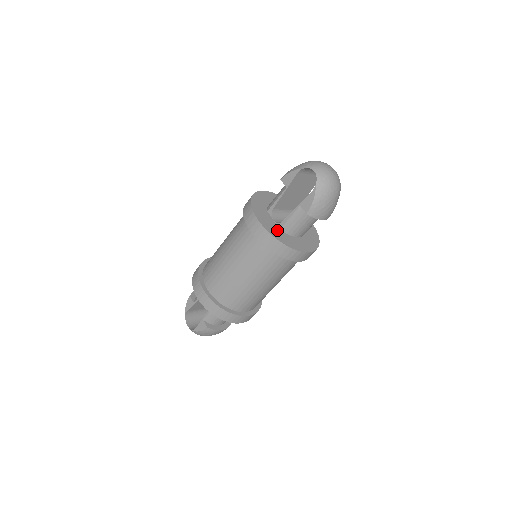
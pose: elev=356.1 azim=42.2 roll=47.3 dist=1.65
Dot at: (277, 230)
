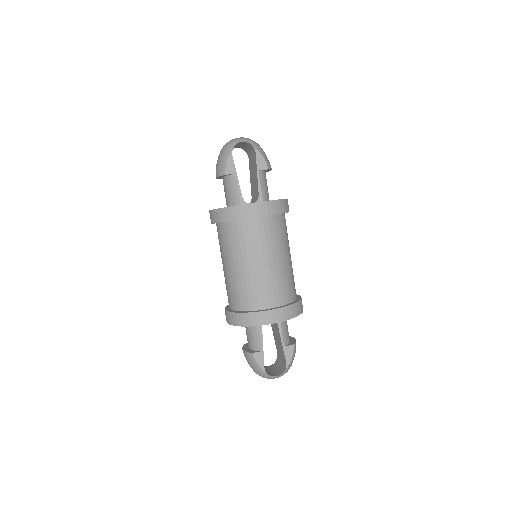
Dot at: occluded
